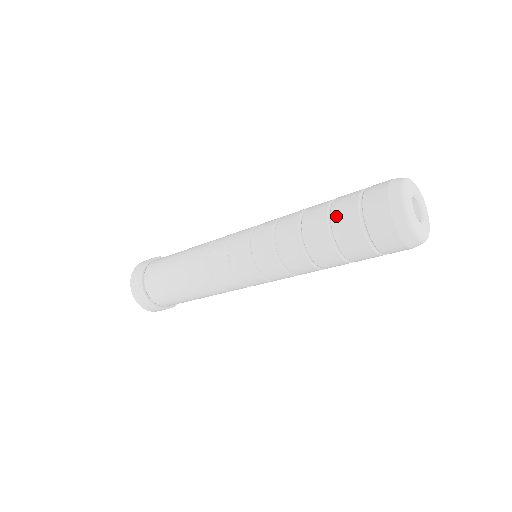
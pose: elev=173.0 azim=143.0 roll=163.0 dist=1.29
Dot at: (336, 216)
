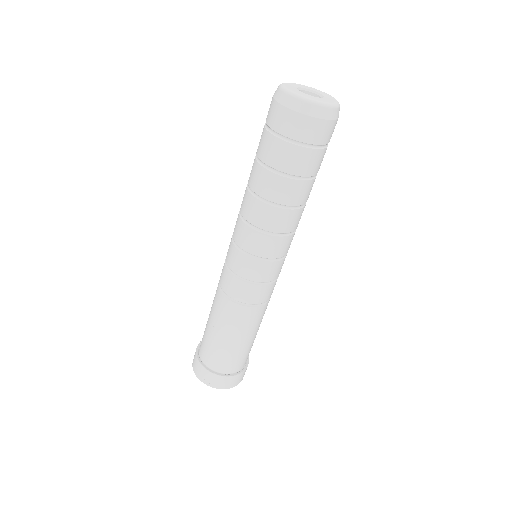
Dot at: (268, 159)
